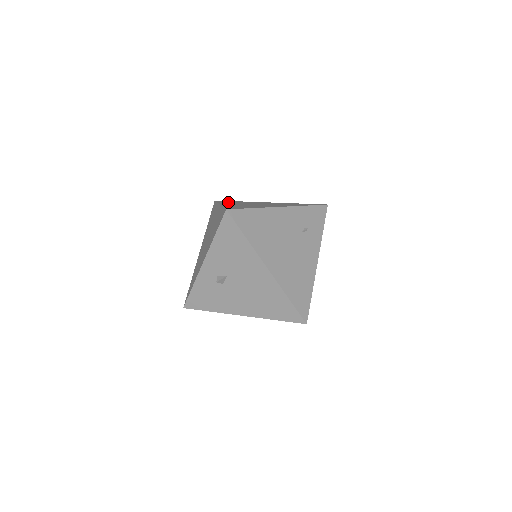
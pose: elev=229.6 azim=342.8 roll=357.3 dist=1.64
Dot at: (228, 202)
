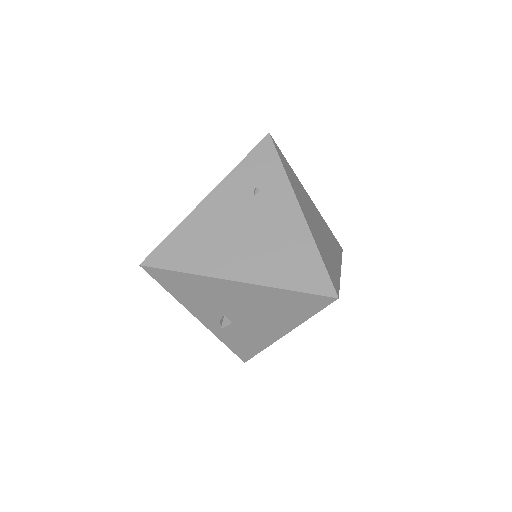
Dot at: occluded
